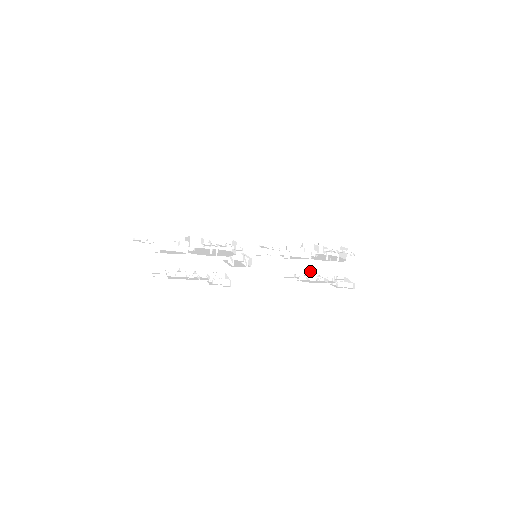
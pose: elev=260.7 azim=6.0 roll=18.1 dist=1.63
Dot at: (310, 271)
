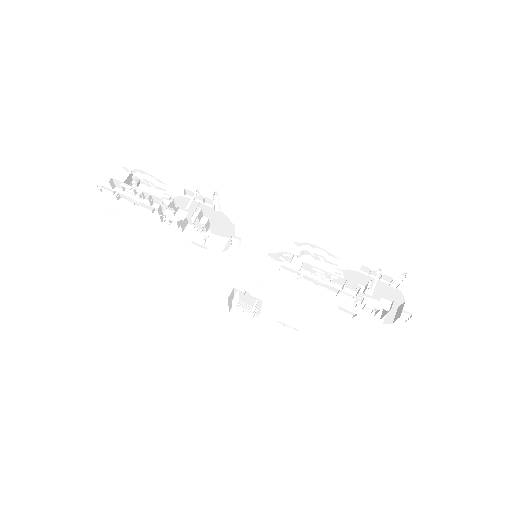
Dot at: occluded
